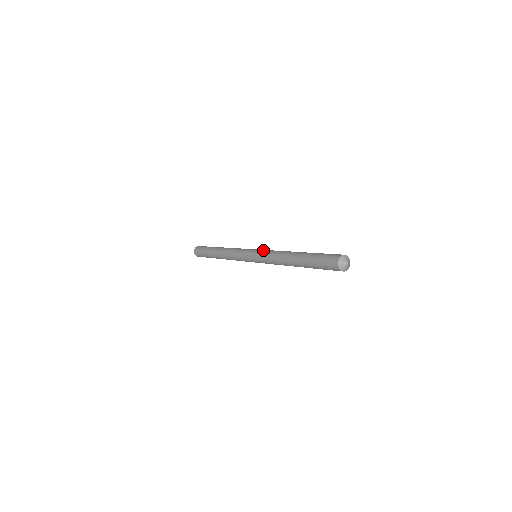
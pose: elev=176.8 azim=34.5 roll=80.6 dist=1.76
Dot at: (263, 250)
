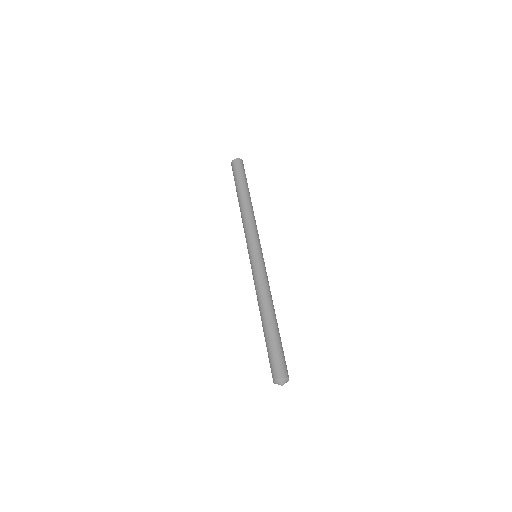
Dot at: (264, 266)
